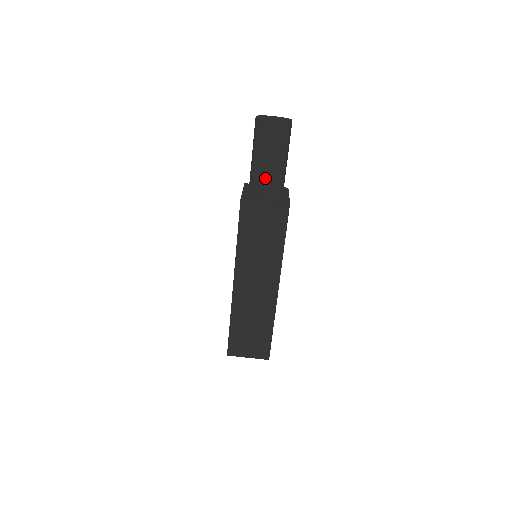
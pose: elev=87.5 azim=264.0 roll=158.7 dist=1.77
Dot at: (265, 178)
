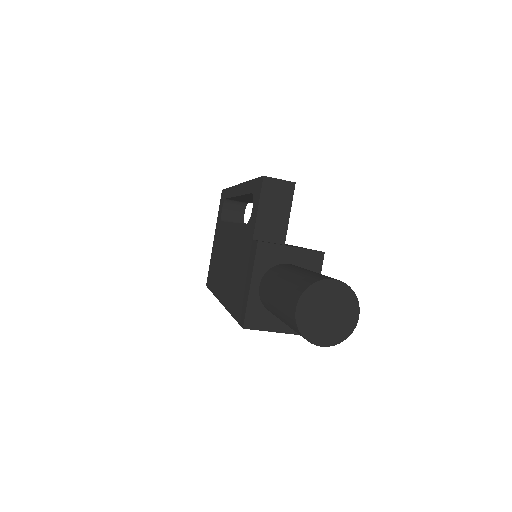
Dot at: occluded
